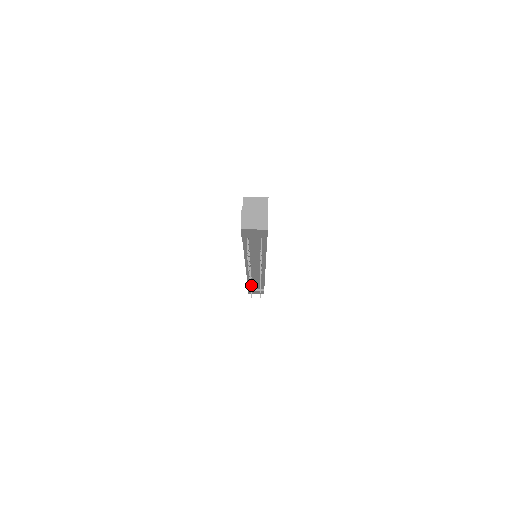
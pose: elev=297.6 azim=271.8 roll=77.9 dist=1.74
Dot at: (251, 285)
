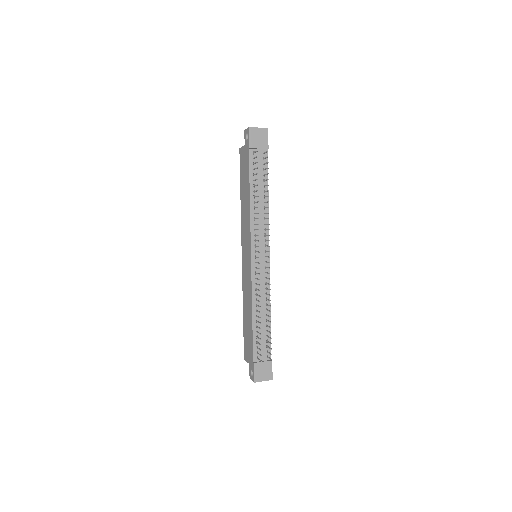
Dot at: (258, 317)
